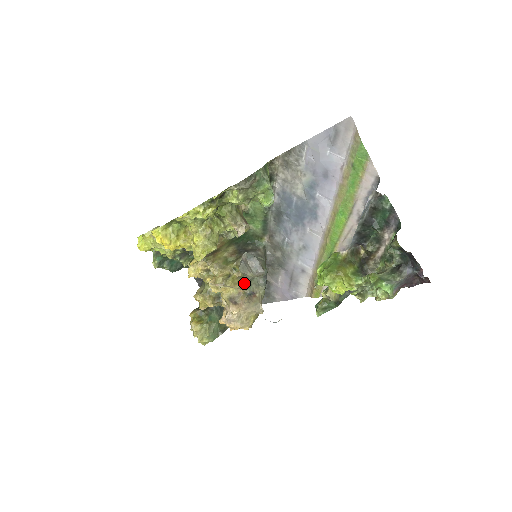
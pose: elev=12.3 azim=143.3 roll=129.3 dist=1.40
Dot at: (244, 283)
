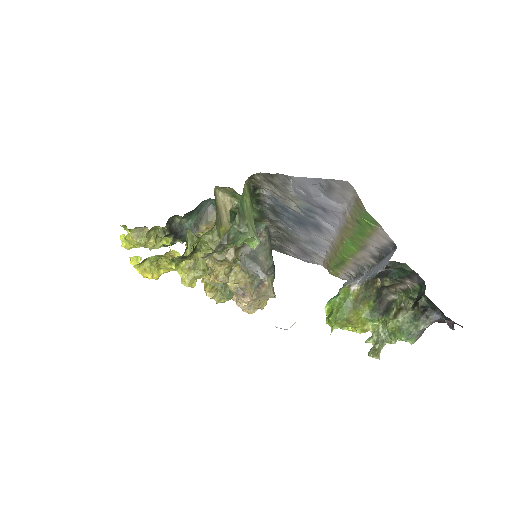
Dot at: (249, 277)
